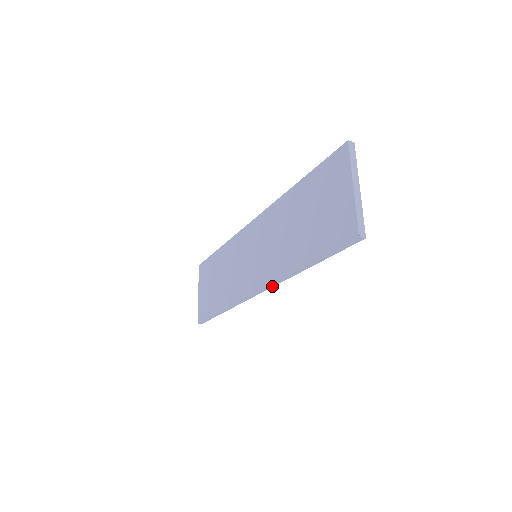
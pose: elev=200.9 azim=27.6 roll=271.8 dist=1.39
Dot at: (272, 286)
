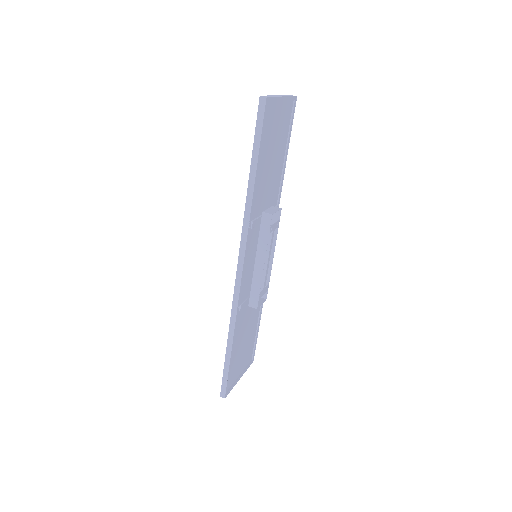
Dot at: (245, 243)
